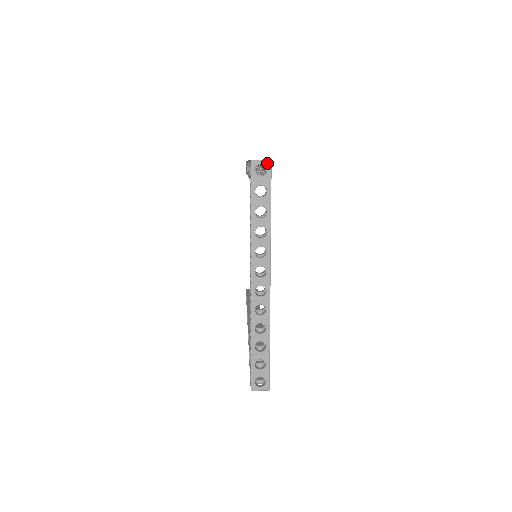
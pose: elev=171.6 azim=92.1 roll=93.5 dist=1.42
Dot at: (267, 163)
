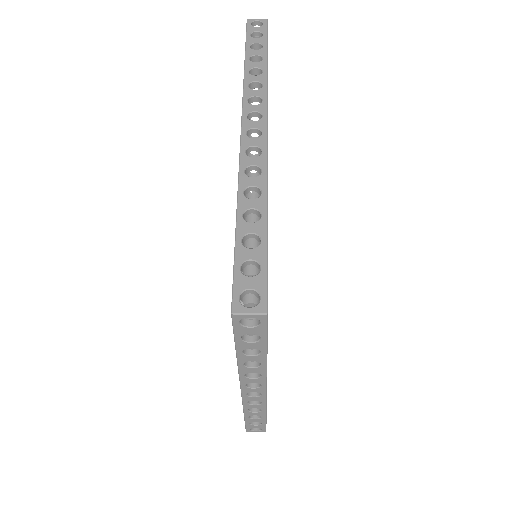
Dot at: (260, 317)
